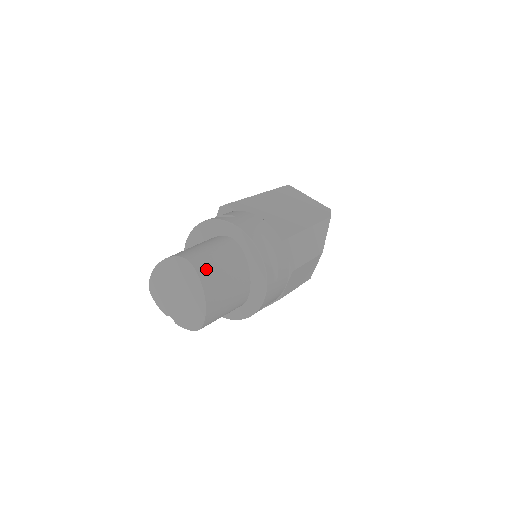
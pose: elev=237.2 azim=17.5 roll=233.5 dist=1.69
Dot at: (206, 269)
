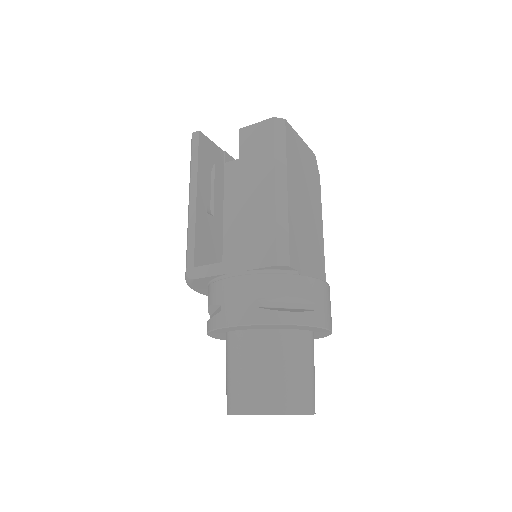
Dot at: occluded
